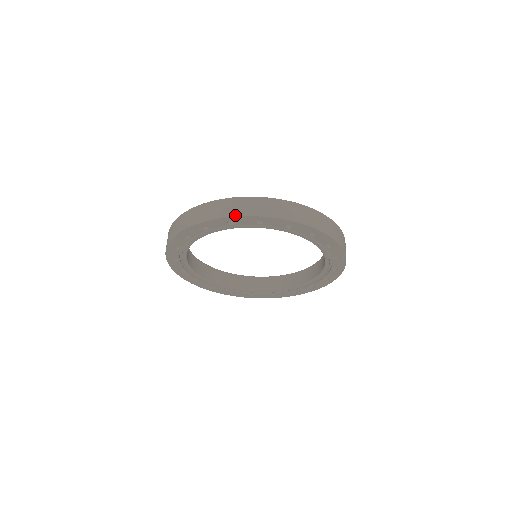
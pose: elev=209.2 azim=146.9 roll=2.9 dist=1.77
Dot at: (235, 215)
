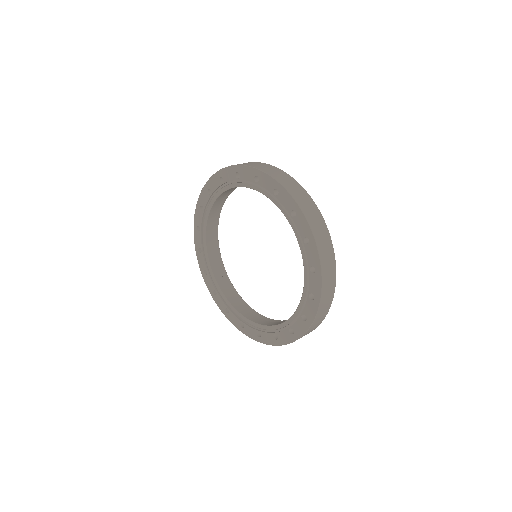
Dot at: (264, 171)
